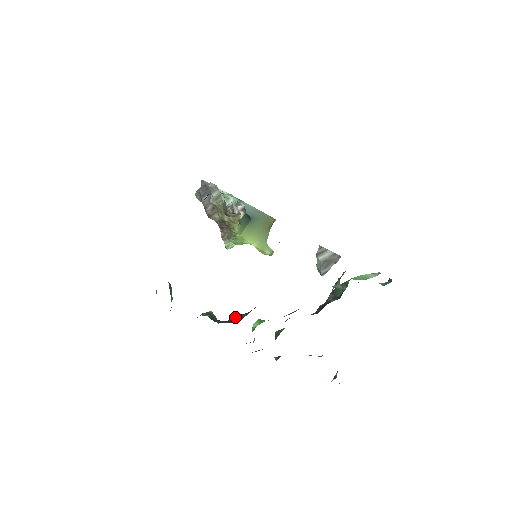
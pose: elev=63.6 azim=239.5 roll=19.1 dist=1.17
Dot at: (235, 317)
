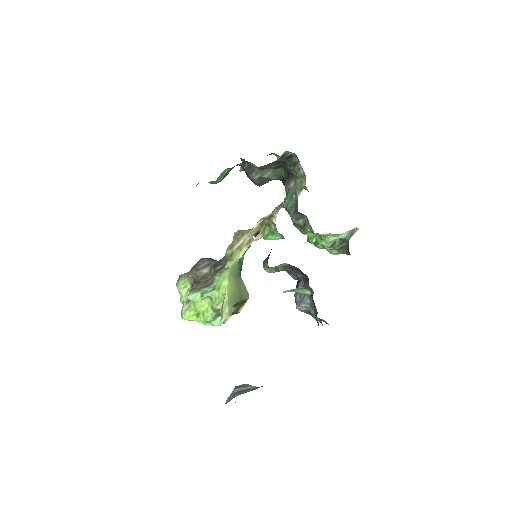
Dot at: occluded
